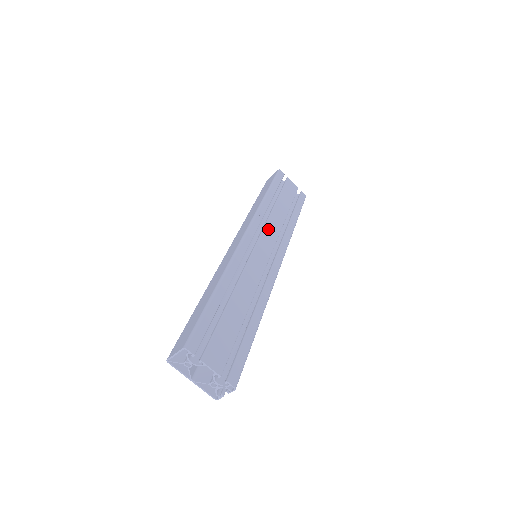
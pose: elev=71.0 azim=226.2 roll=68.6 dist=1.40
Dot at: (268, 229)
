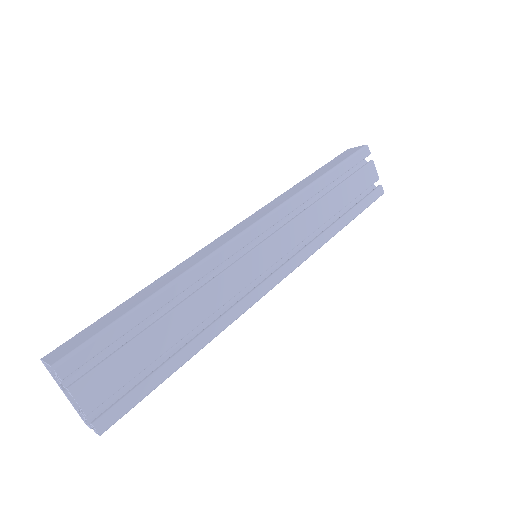
Dot at: (292, 228)
